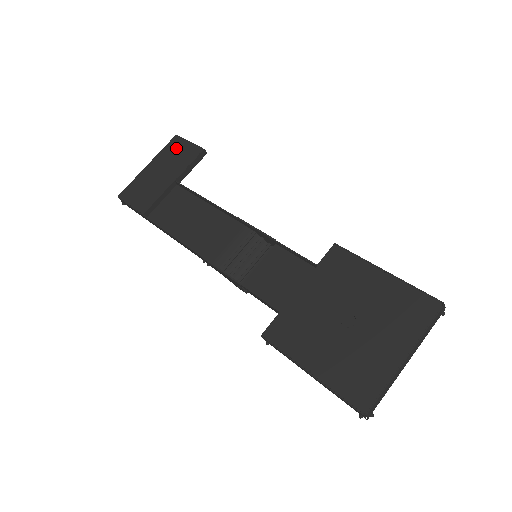
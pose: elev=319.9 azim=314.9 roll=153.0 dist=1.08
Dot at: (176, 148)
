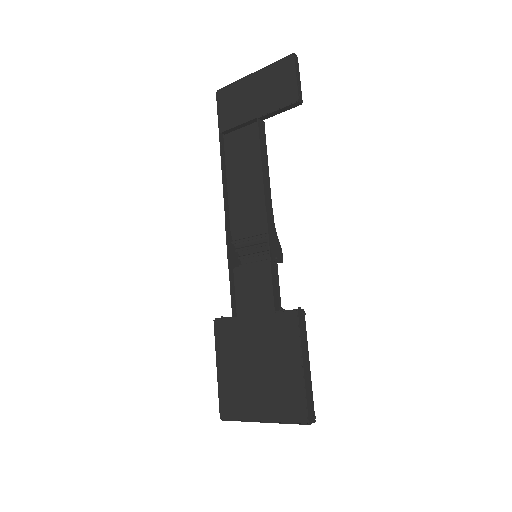
Dot at: (282, 74)
